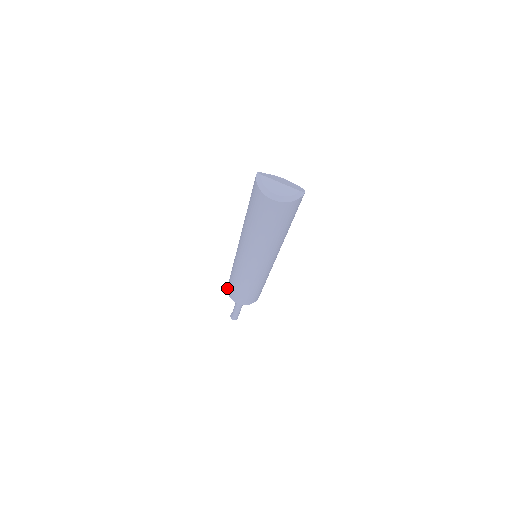
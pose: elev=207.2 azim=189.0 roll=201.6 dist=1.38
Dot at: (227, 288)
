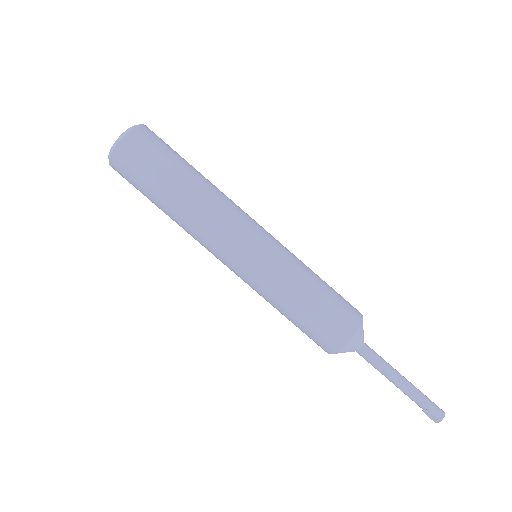
Dot at: occluded
